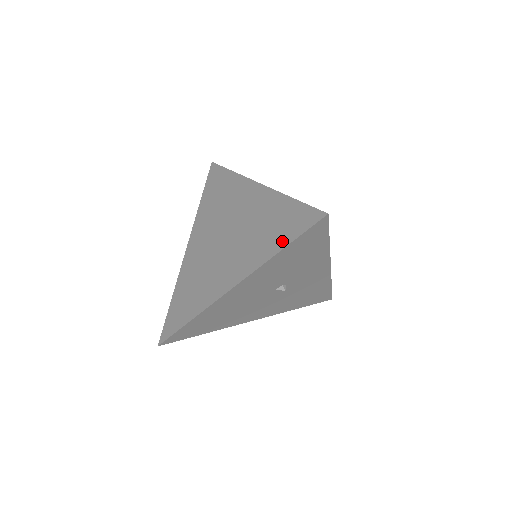
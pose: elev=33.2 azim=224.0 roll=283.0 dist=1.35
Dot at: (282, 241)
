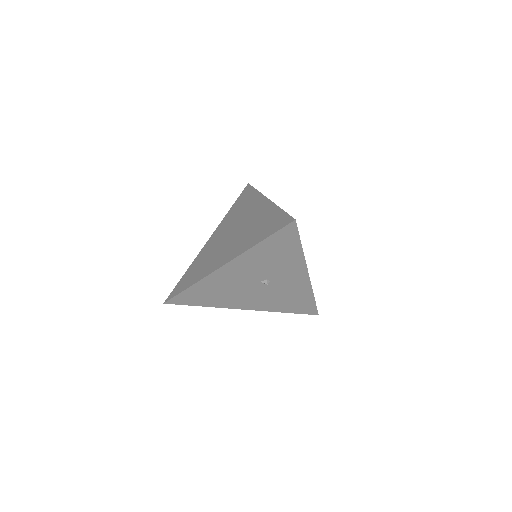
Dot at: (263, 236)
